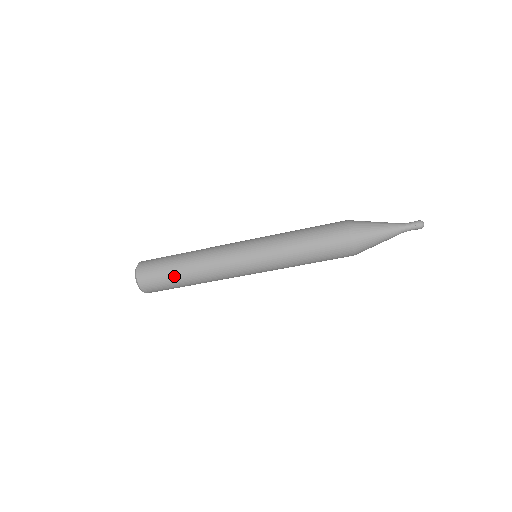
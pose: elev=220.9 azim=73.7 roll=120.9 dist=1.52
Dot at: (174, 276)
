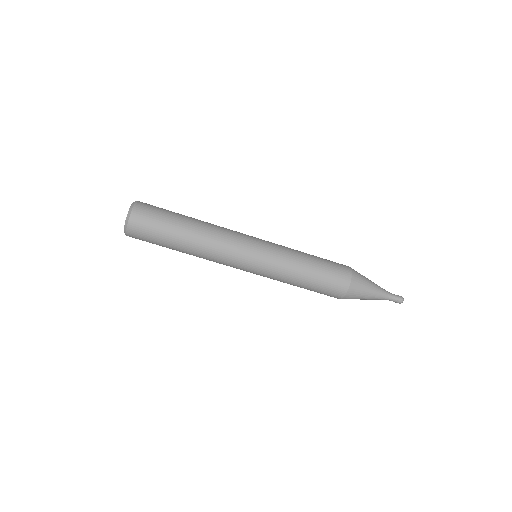
Dot at: (171, 239)
